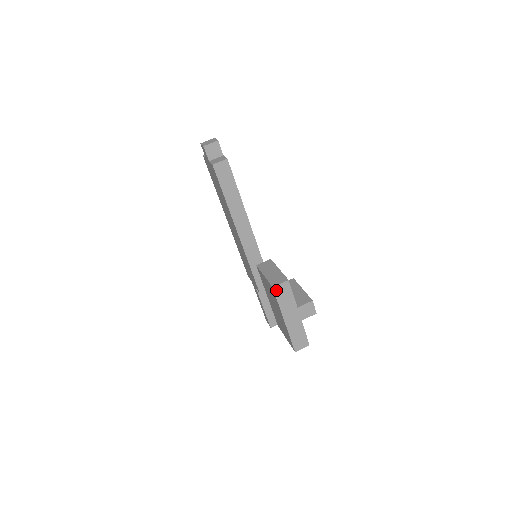
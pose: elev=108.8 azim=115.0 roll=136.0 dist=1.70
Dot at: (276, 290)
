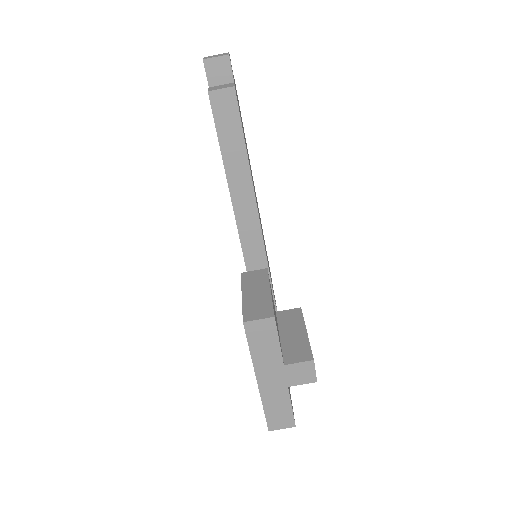
Dot at: (249, 328)
